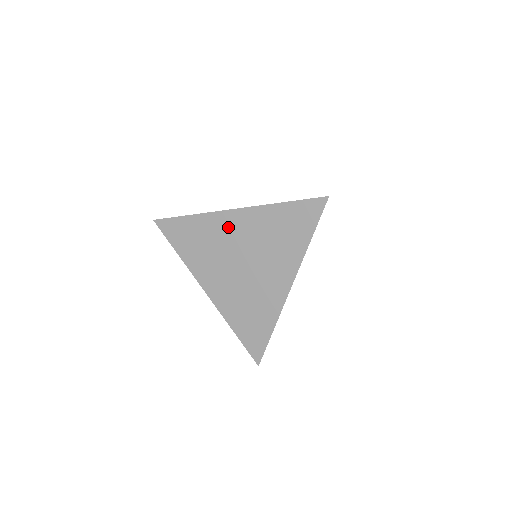
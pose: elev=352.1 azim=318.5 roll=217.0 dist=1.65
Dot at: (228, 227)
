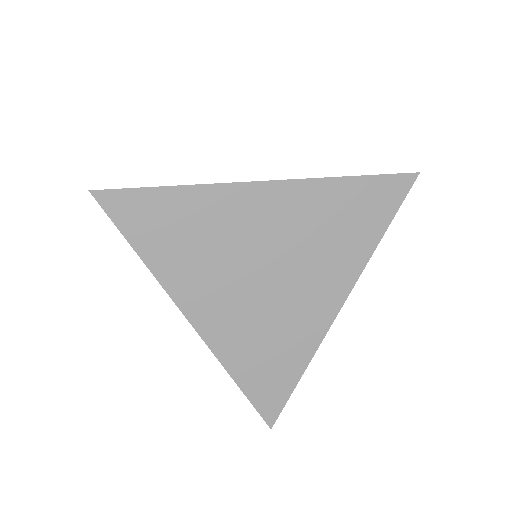
Dot at: (248, 212)
